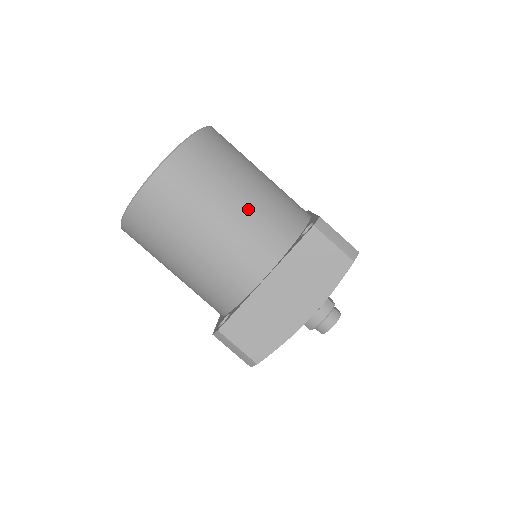
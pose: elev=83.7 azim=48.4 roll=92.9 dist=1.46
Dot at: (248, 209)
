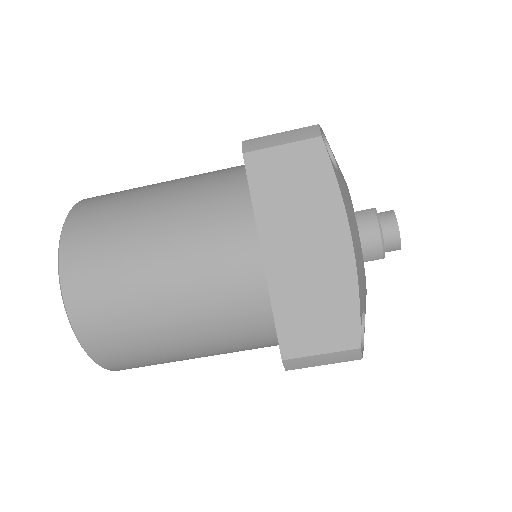
Dot at: (176, 217)
